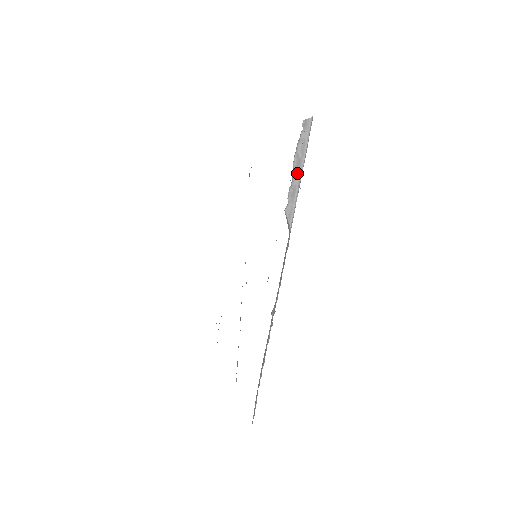
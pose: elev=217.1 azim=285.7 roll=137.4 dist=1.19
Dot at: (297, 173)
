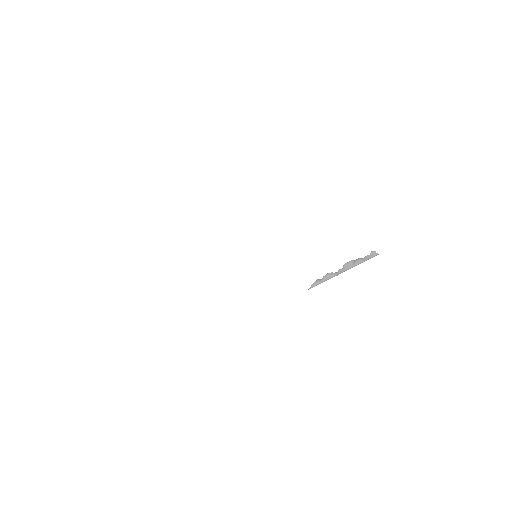
Dot at: (342, 270)
